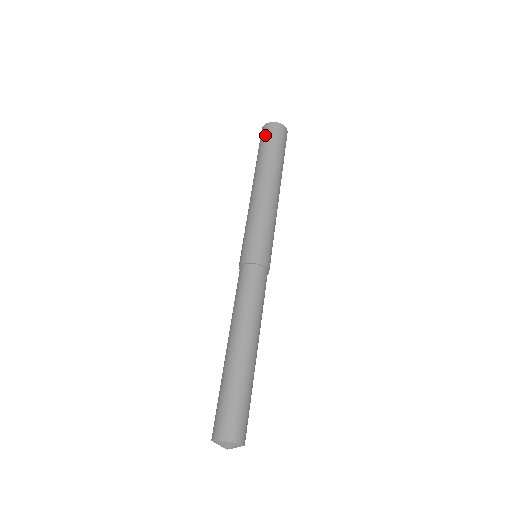
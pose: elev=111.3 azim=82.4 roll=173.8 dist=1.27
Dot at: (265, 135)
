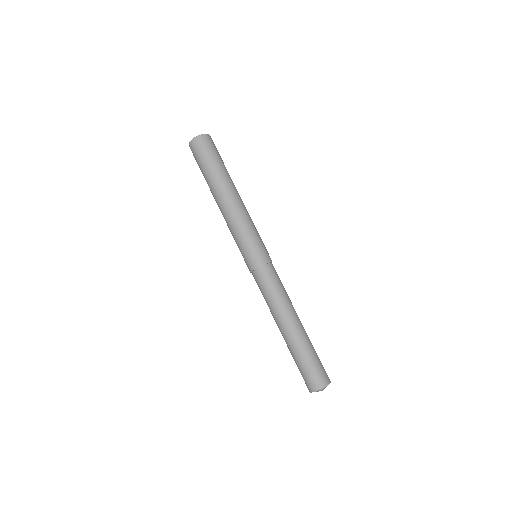
Dot at: (195, 156)
